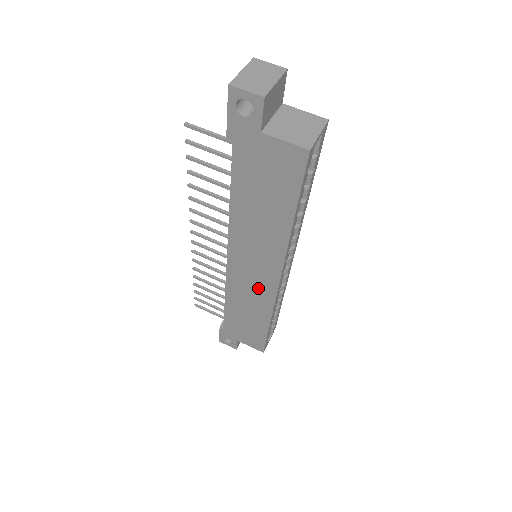
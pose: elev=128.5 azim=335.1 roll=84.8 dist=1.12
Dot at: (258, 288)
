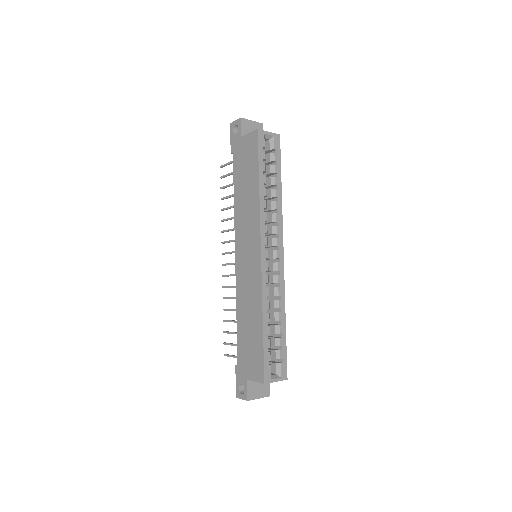
Dot at: (252, 274)
